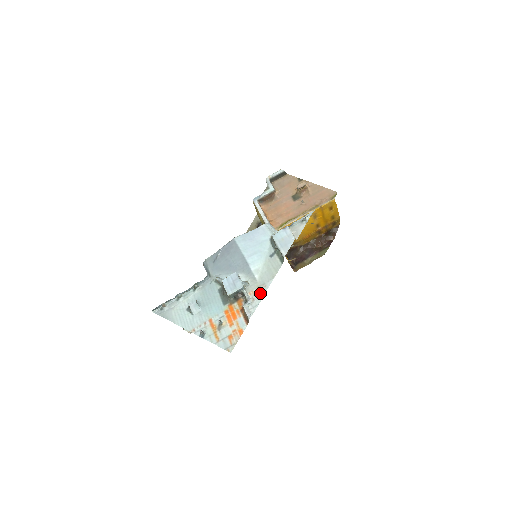
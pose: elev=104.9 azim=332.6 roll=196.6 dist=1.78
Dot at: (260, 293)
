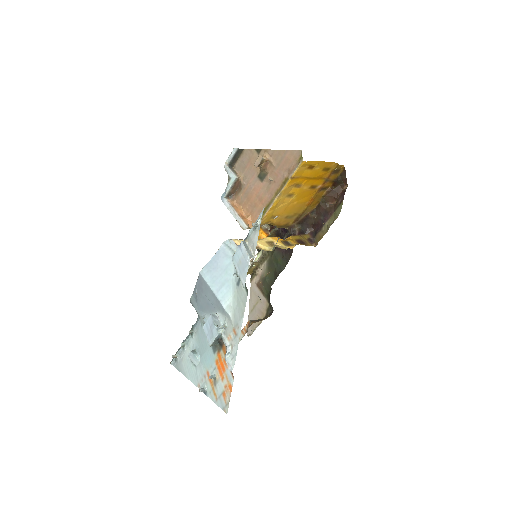
Dot at: (236, 337)
